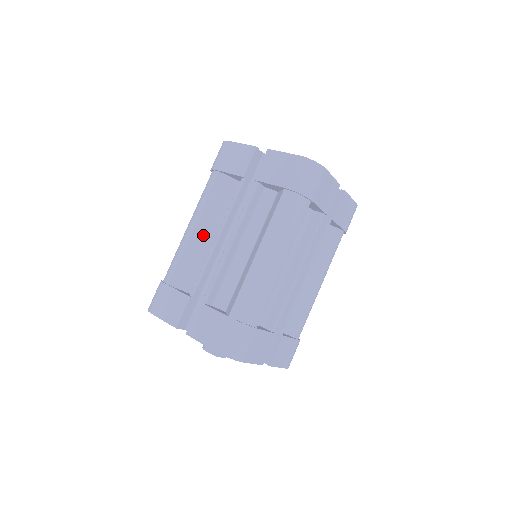
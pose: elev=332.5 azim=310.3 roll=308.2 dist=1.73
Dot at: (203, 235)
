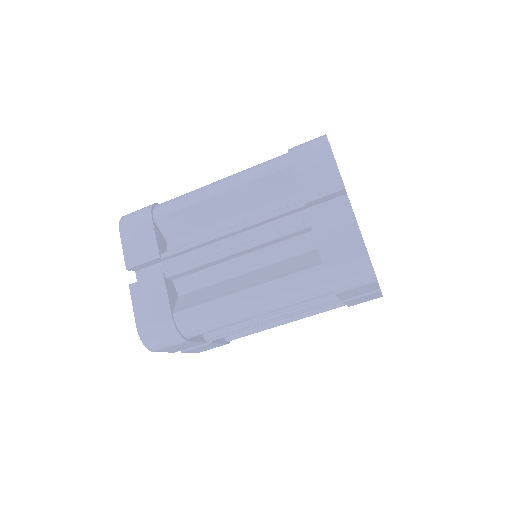
Dot at: (223, 207)
